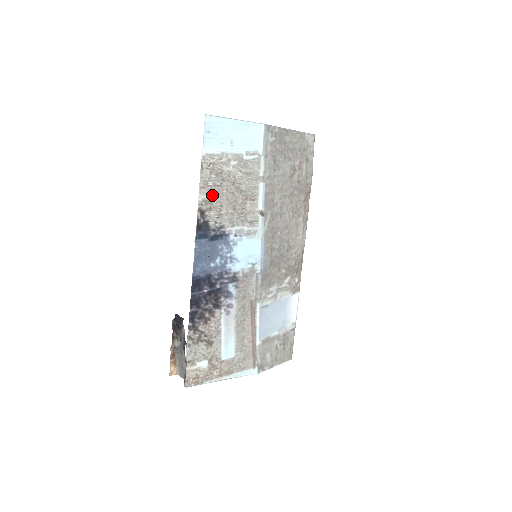
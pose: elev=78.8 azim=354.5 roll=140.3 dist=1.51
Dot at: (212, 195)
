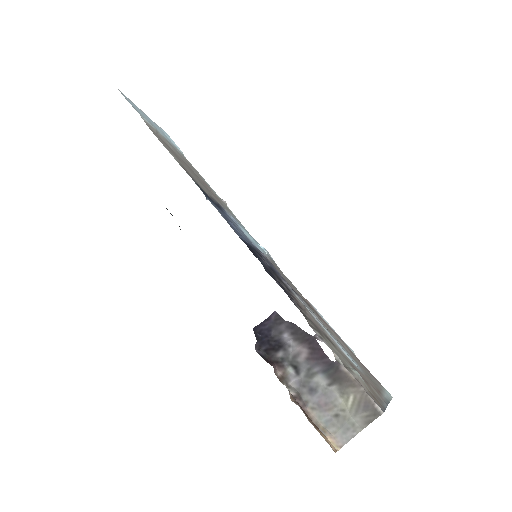
Dot at: occluded
